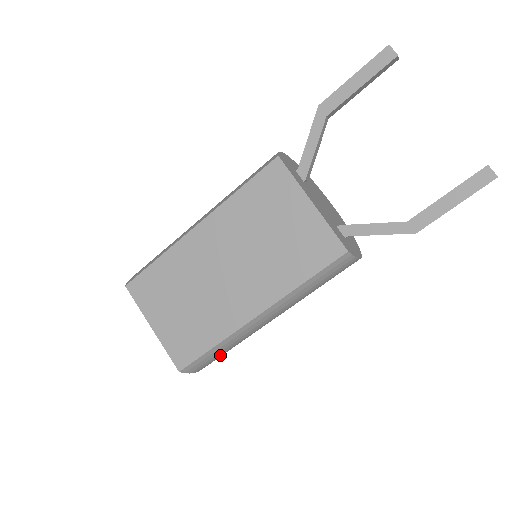
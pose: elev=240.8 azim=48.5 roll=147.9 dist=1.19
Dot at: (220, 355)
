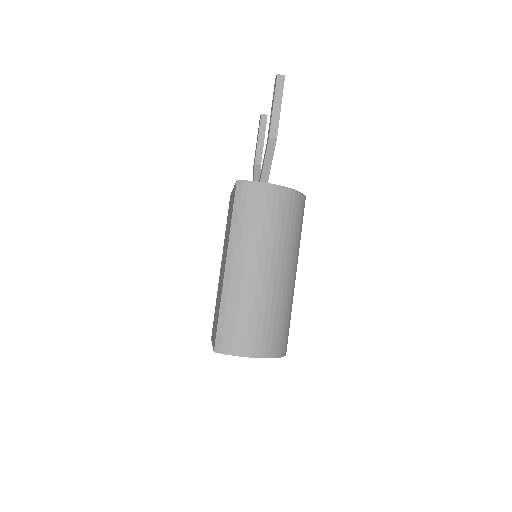
Dot at: (240, 326)
